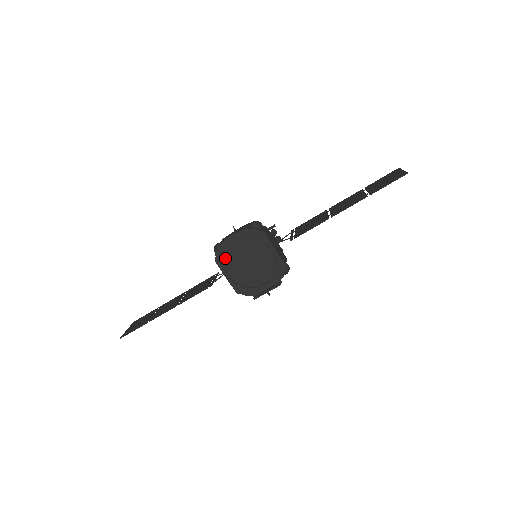
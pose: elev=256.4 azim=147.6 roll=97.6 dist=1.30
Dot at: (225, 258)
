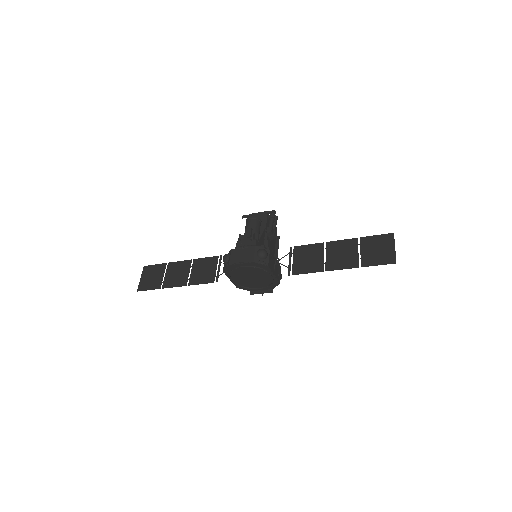
Dot at: (232, 272)
